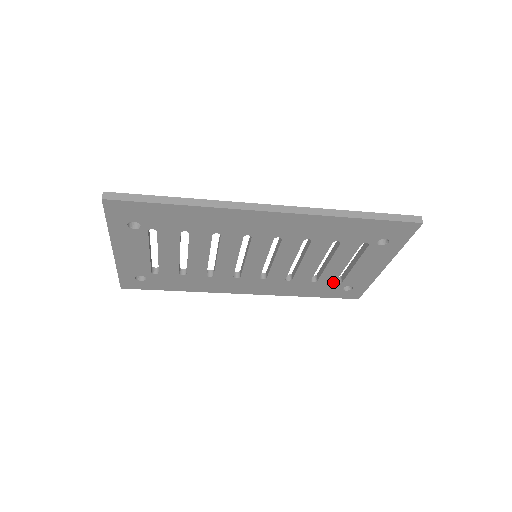
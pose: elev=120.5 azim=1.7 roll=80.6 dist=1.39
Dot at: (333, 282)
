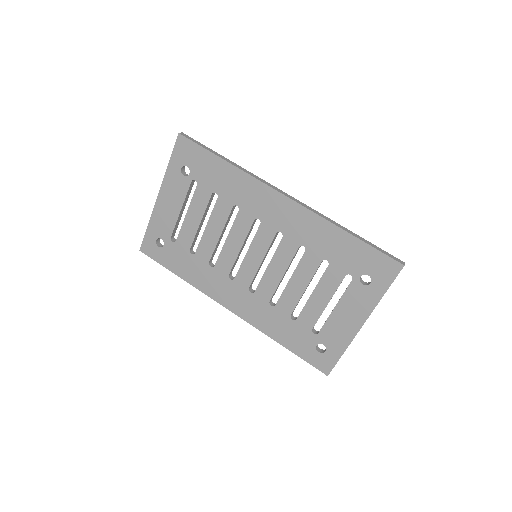
Dot at: (310, 329)
